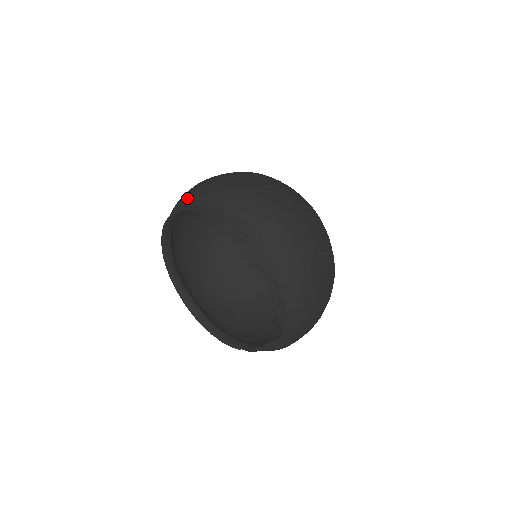
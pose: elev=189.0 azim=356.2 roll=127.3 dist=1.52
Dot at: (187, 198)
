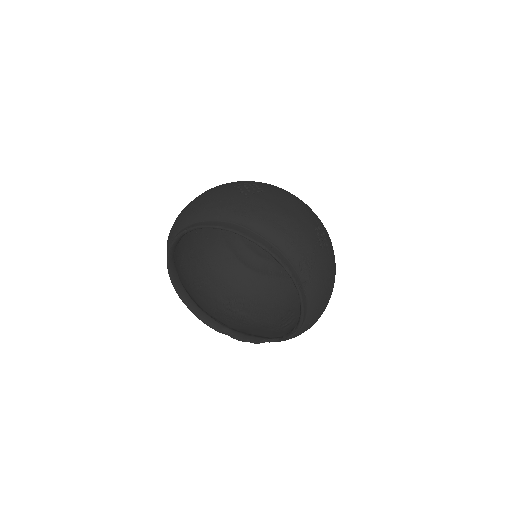
Dot at: (237, 217)
